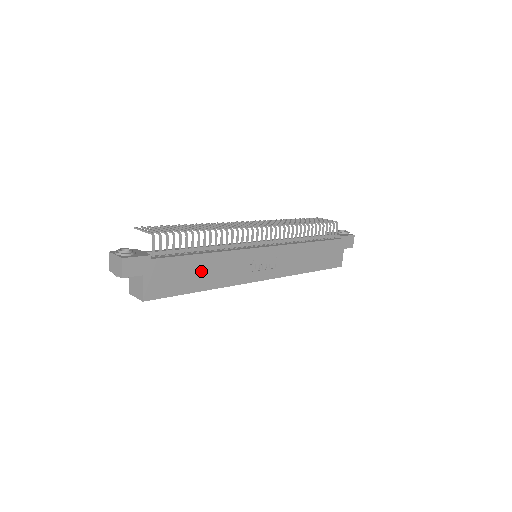
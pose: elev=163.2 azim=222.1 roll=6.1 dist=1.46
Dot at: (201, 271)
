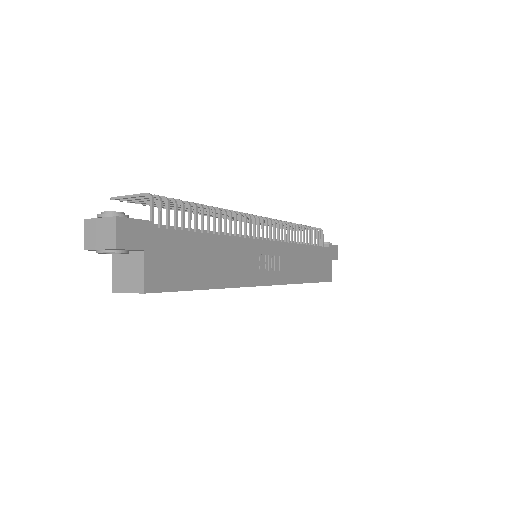
Dot at: (209, 259)
